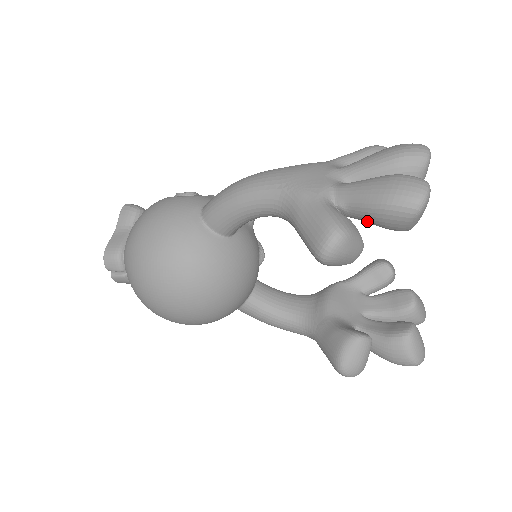
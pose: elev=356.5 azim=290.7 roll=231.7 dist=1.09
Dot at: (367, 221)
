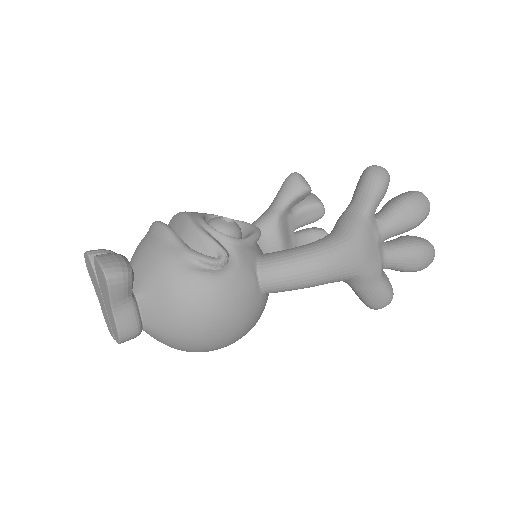
Dot at: occluded
